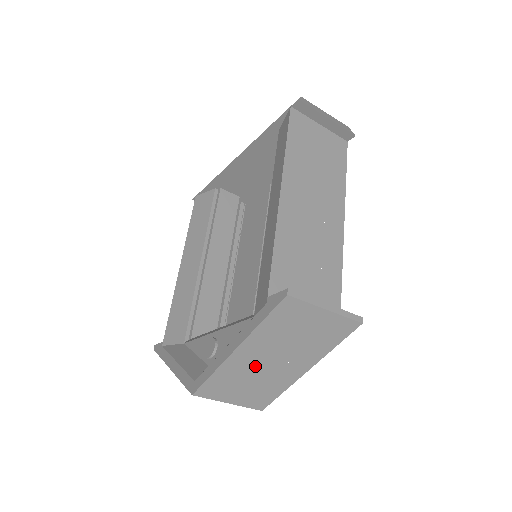
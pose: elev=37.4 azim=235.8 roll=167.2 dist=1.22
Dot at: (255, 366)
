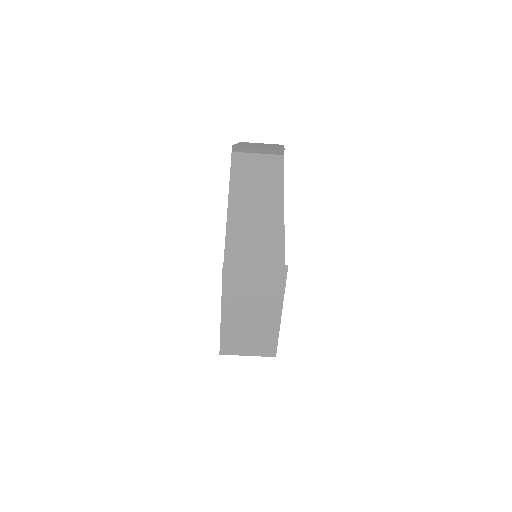
Dot at: (243, 322)
